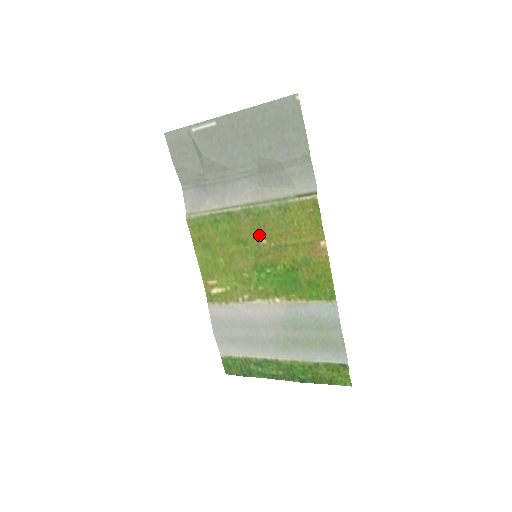
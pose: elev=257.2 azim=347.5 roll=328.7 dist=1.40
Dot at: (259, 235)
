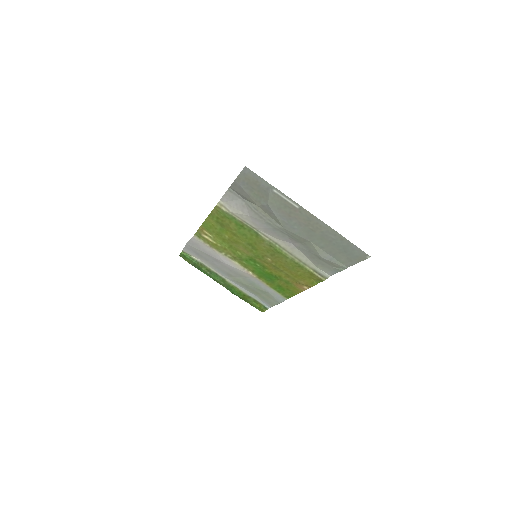
Dot at: (269, 256)
